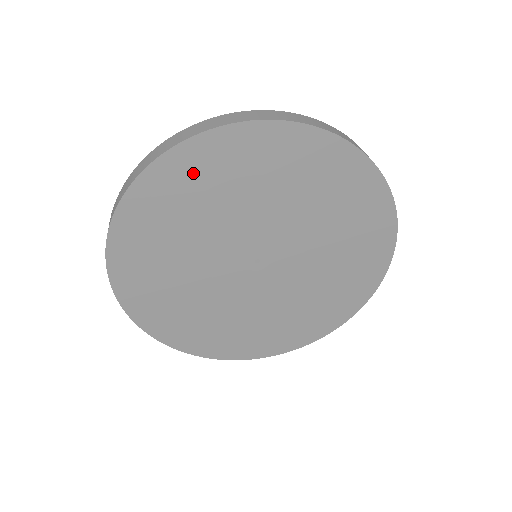
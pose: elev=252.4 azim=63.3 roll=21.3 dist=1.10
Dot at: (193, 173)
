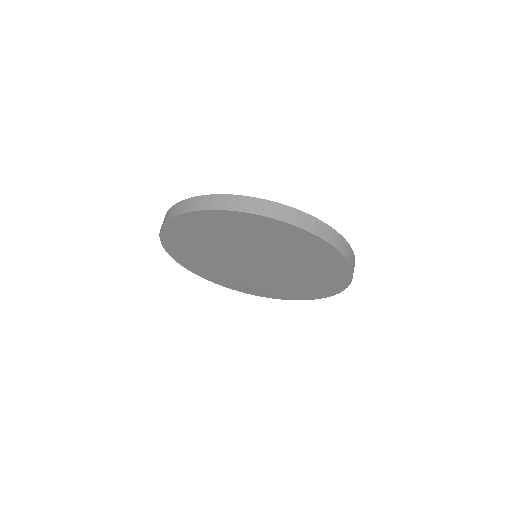
Dot at: (256, 226)
